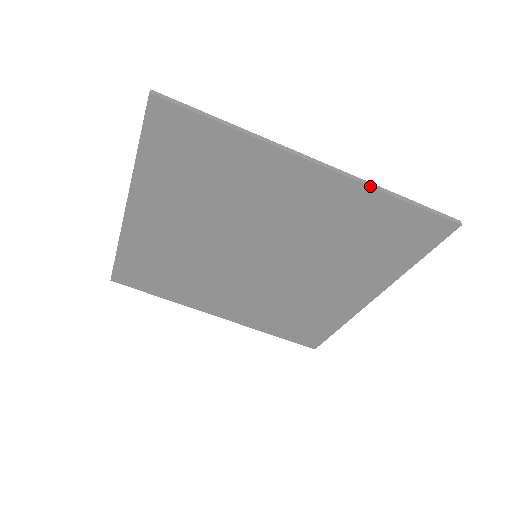
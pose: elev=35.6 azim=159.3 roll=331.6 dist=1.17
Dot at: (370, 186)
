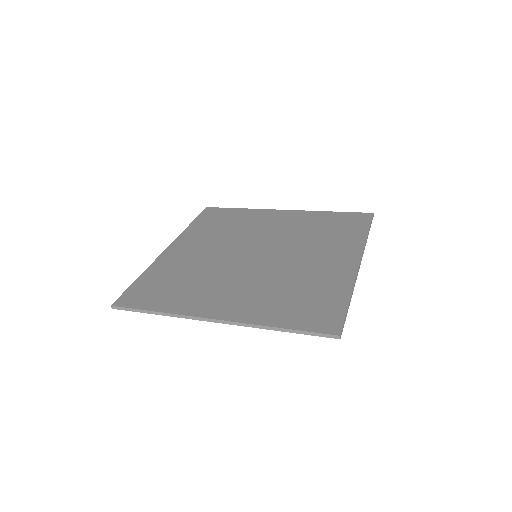
Dot at: occluded
